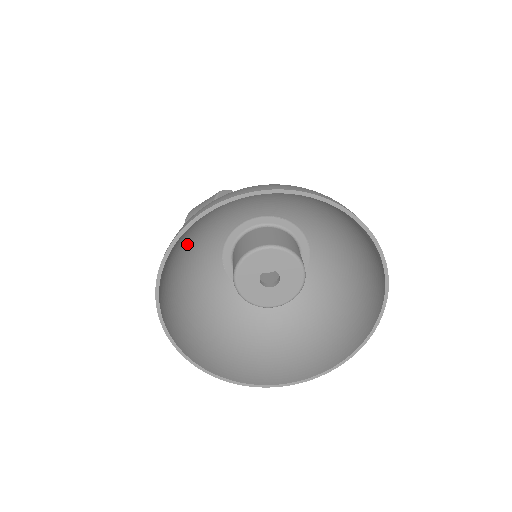
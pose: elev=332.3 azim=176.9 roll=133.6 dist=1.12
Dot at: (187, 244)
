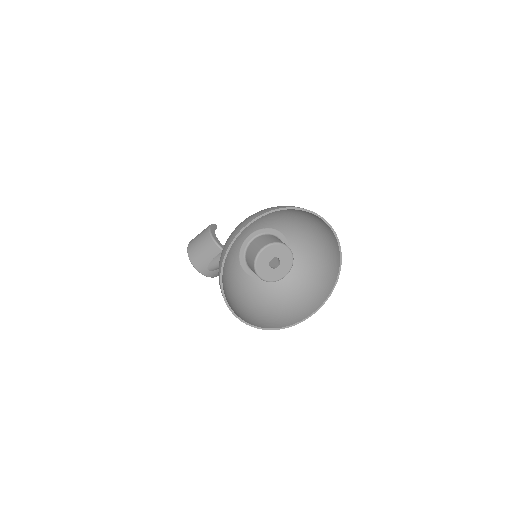
Dot at: occluded
